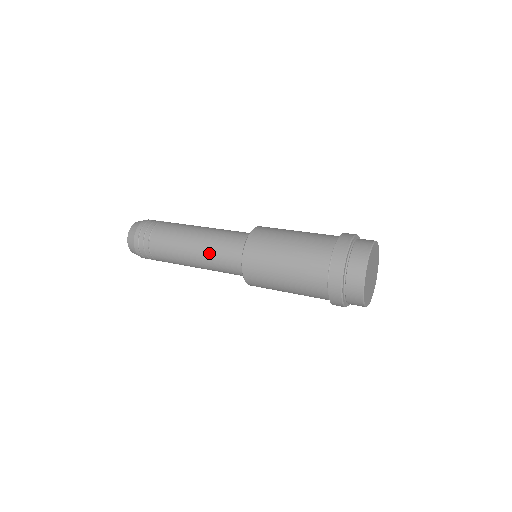
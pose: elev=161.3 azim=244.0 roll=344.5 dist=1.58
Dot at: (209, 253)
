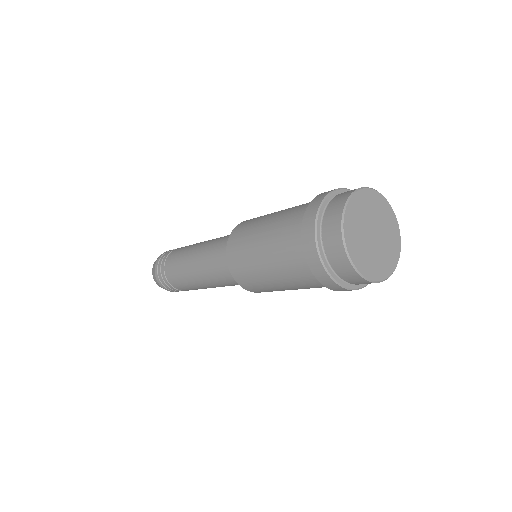
Dot at: (212, 243)
